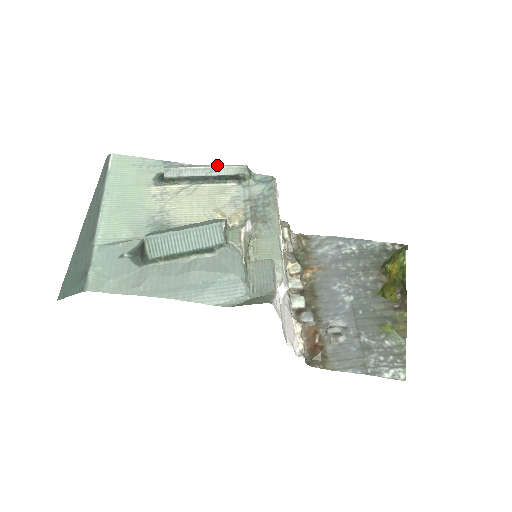
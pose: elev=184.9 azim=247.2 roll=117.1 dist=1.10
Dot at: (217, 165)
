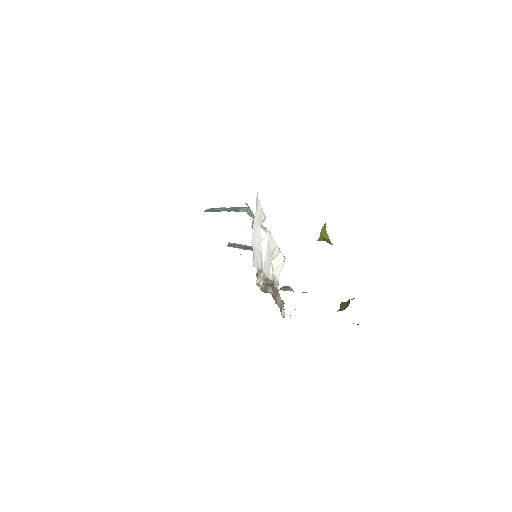
Dot at: occluded
